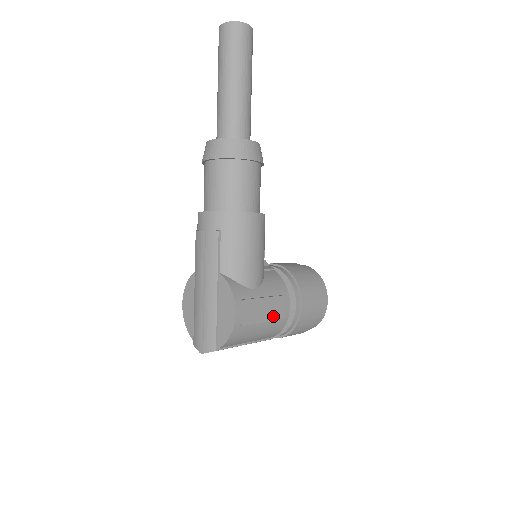
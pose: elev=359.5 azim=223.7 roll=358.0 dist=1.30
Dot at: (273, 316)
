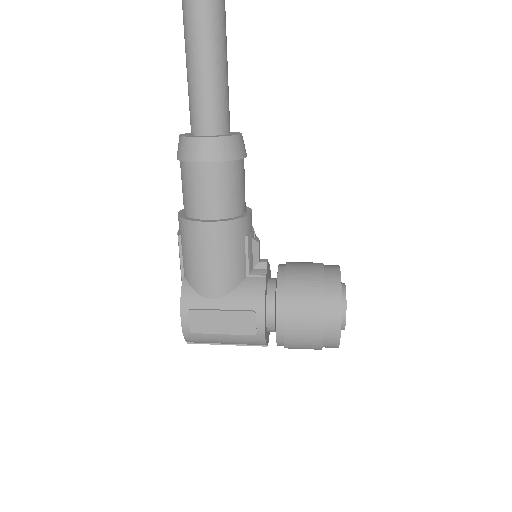
Dot at: (237, 330)
